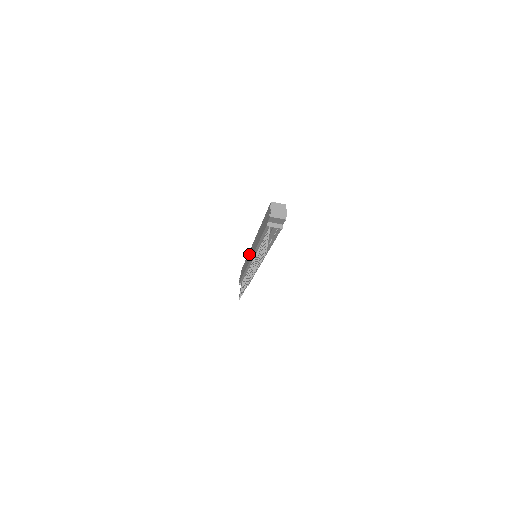
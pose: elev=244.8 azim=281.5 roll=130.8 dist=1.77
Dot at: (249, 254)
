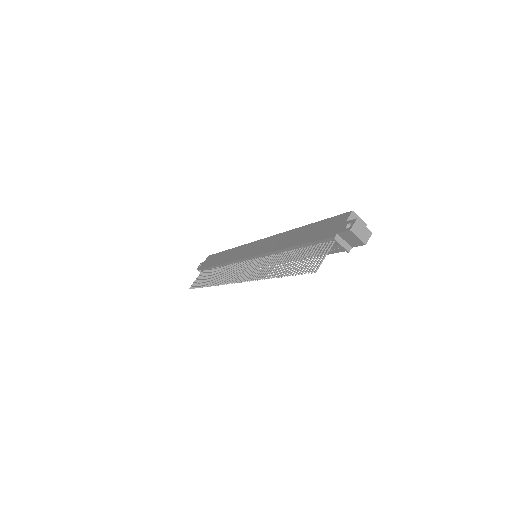
Dot at: (244, 248)
